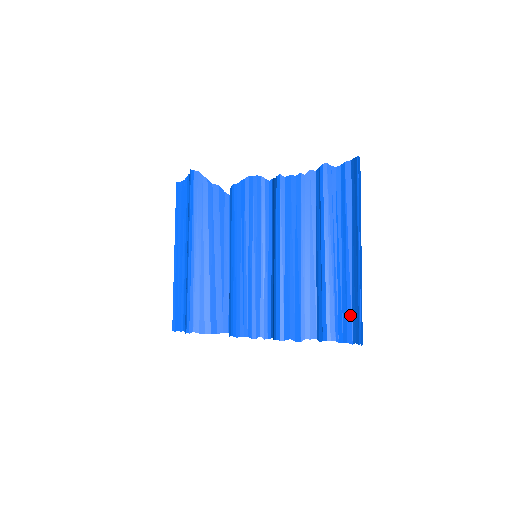
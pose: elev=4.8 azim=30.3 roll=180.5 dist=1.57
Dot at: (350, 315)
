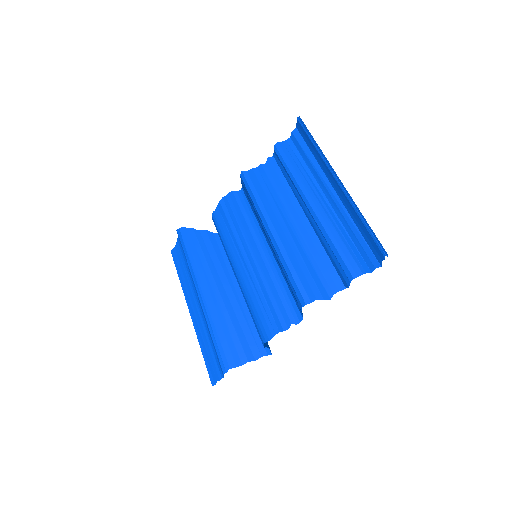
Dot at: (363, 242)
